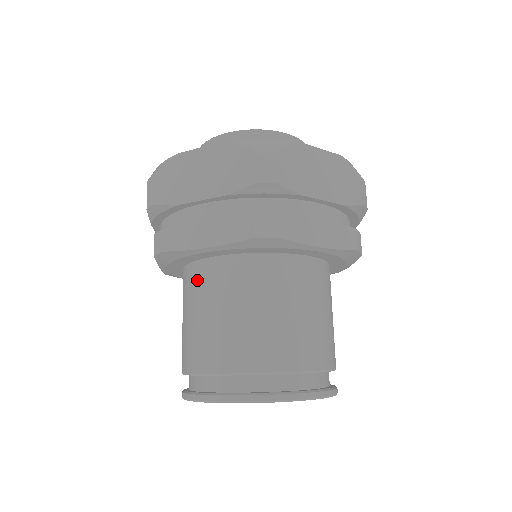
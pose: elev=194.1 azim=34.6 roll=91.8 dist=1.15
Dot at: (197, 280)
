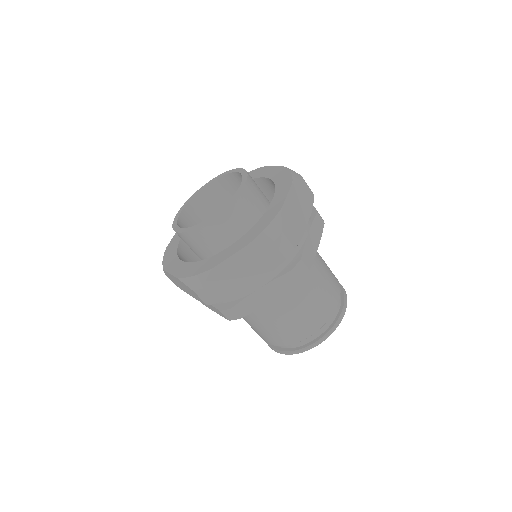
Dot at: (259, 309)
